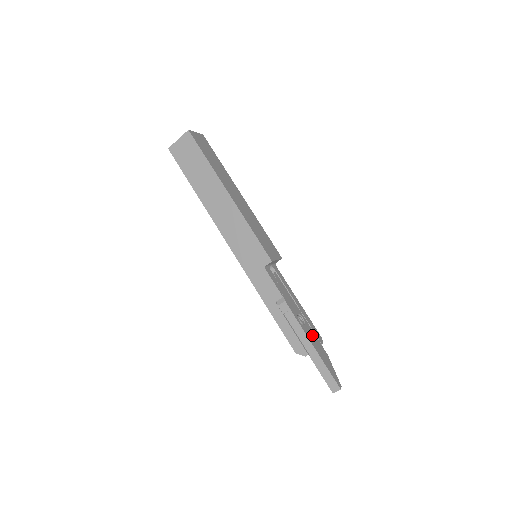
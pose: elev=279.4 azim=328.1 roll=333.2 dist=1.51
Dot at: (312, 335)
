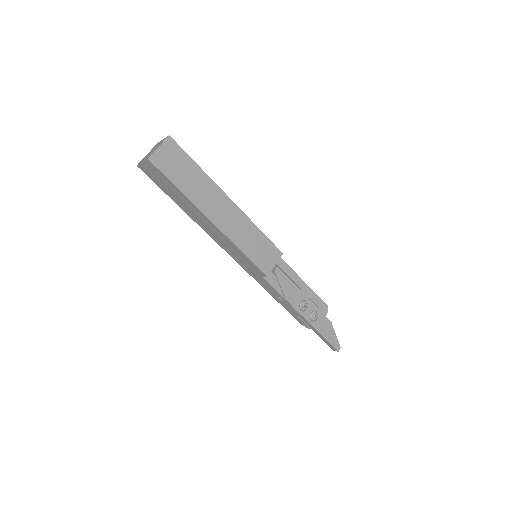
Dot at: (315, 314)
